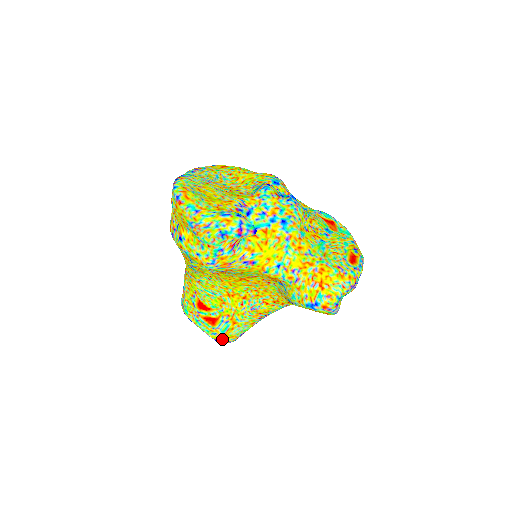
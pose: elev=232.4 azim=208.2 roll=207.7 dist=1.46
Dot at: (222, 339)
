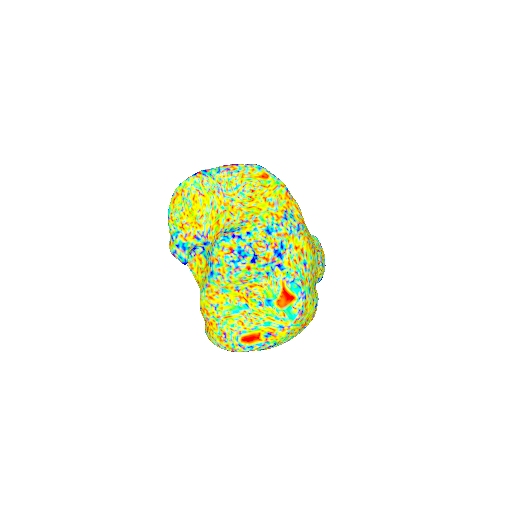
Dot at: occluded
